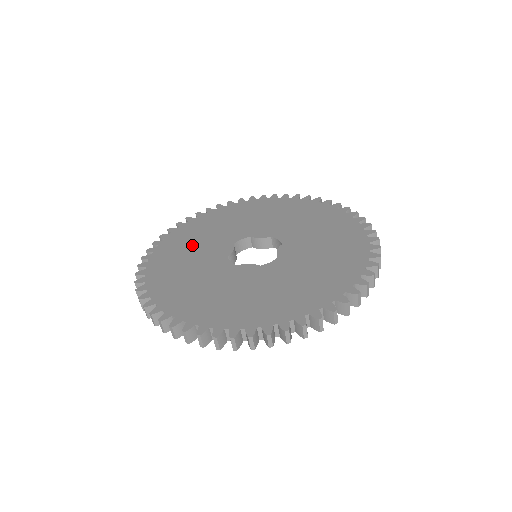
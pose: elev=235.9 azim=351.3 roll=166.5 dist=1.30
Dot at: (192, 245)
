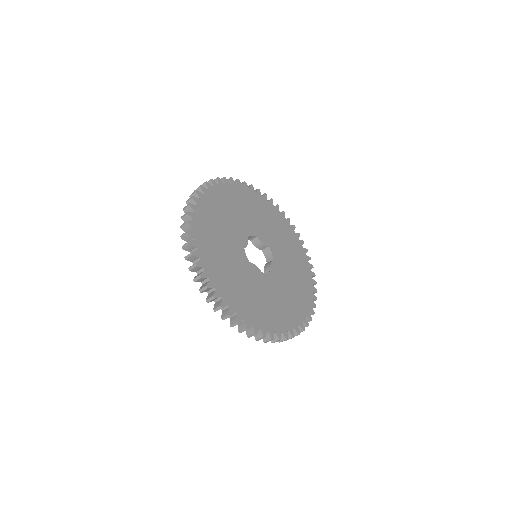
Dot at: (223, 217)
